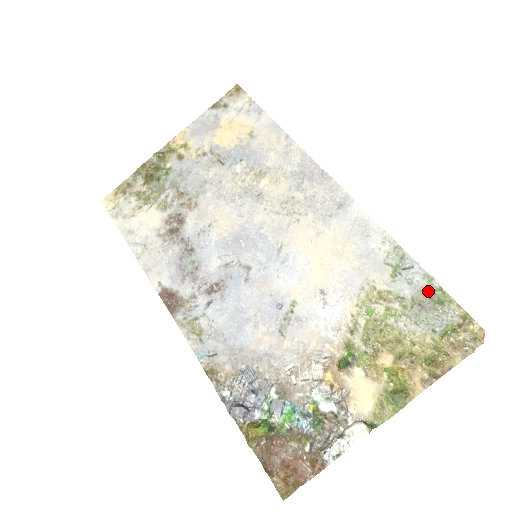
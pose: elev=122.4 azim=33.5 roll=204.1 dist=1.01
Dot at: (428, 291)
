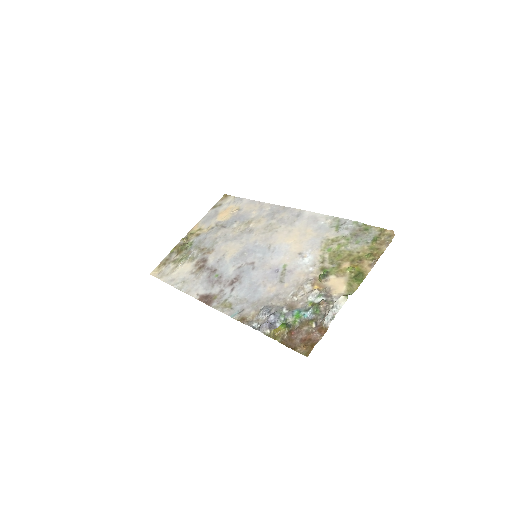
Dot at: (358, 228)
